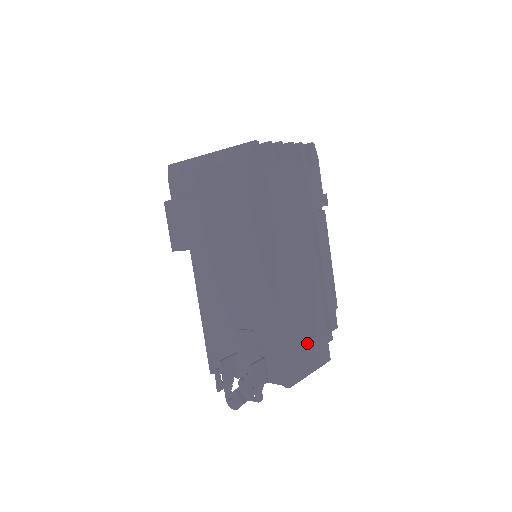
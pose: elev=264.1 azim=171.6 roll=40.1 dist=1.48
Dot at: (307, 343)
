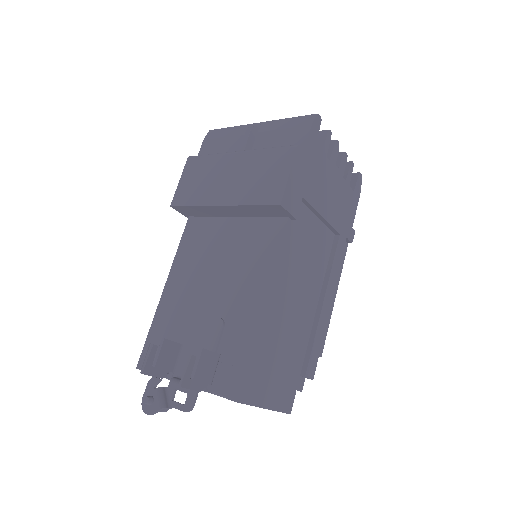
Dot at: (277, 367)
